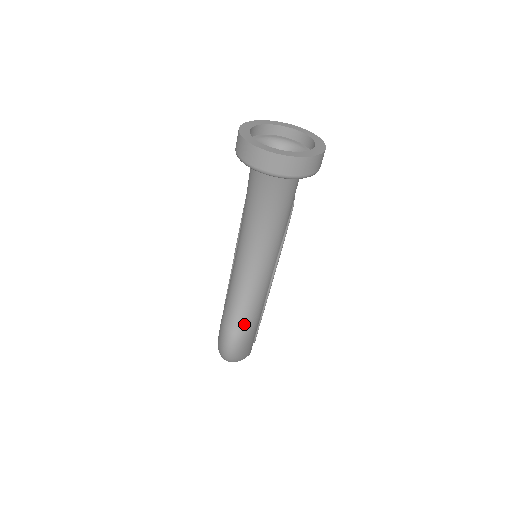
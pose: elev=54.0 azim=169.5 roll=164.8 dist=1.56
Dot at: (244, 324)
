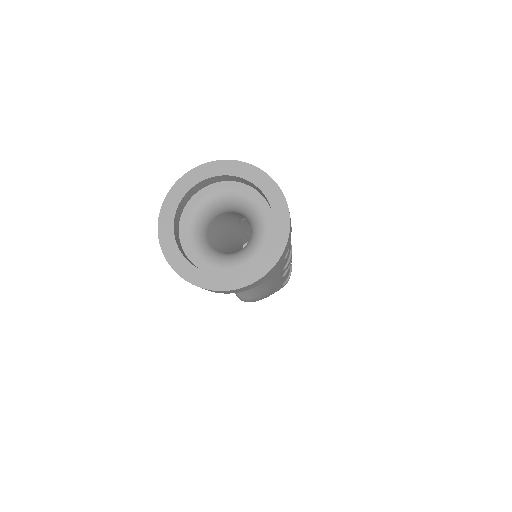
Dot at: (247, 294)
